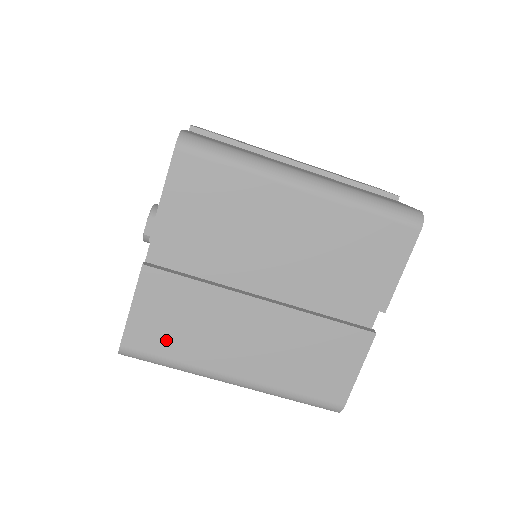
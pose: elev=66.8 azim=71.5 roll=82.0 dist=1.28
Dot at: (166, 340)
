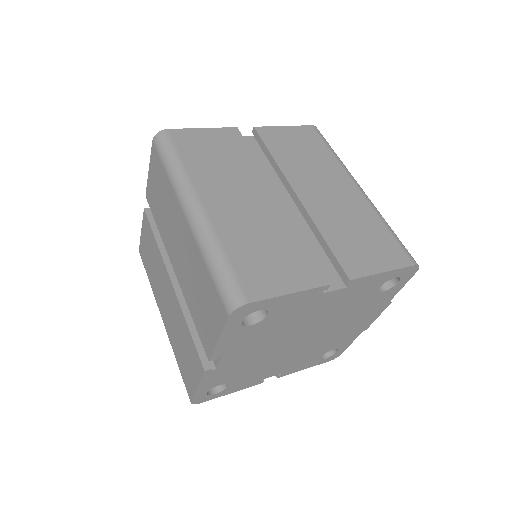
Dot at: (196, 152)
